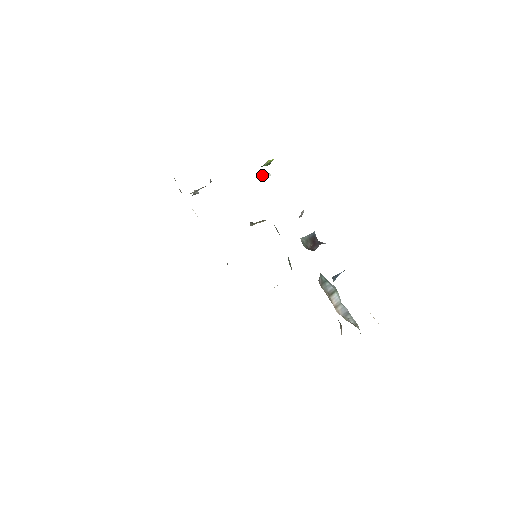
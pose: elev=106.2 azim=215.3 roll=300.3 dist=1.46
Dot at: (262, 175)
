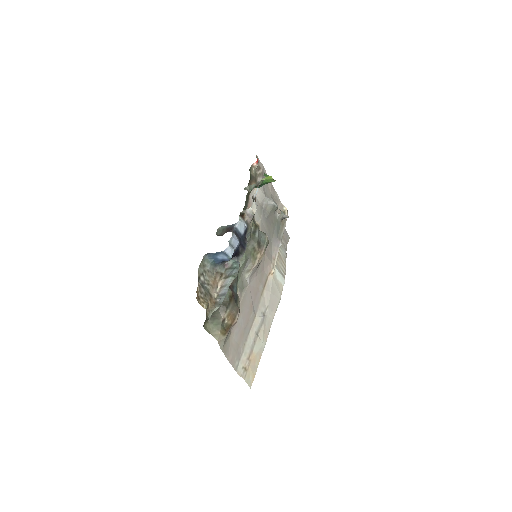
Dot at: (252, 187)
